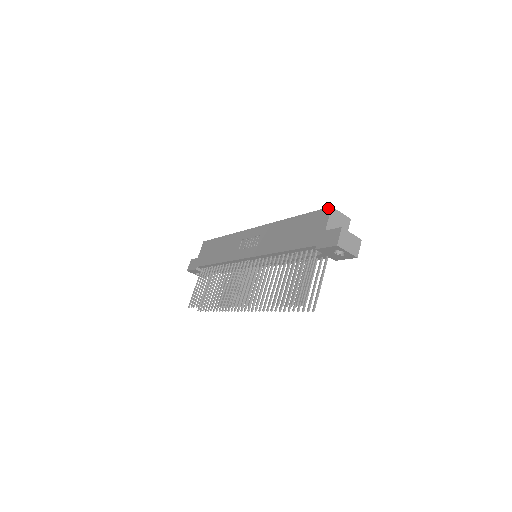
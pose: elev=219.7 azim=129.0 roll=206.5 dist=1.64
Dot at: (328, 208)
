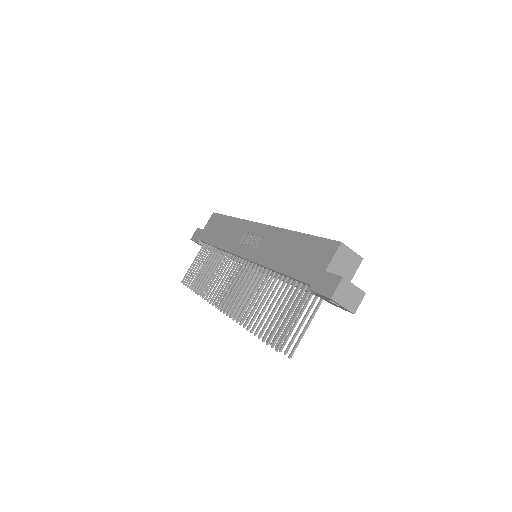
Dot at: (337, 242)
